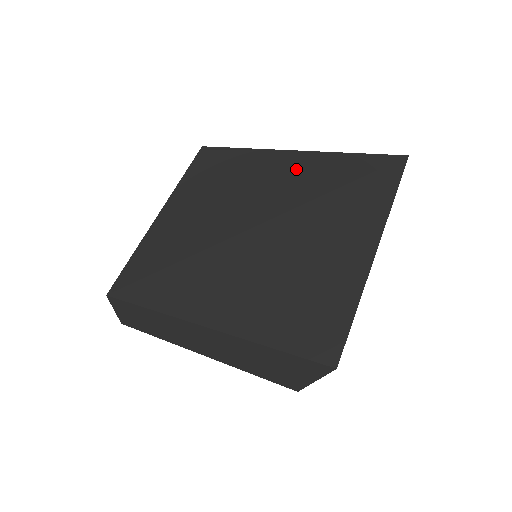
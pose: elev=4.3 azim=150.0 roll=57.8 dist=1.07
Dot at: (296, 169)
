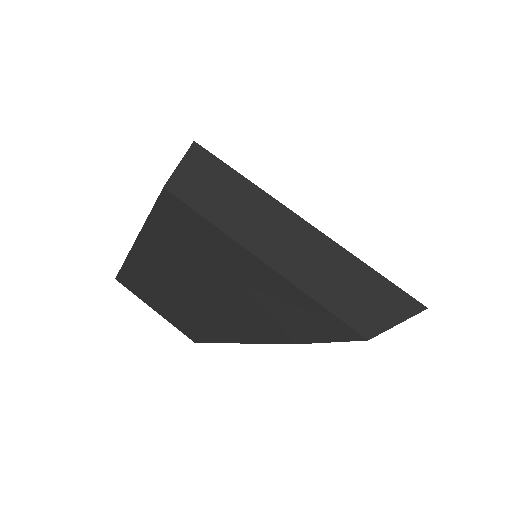
Dot at: occluded
